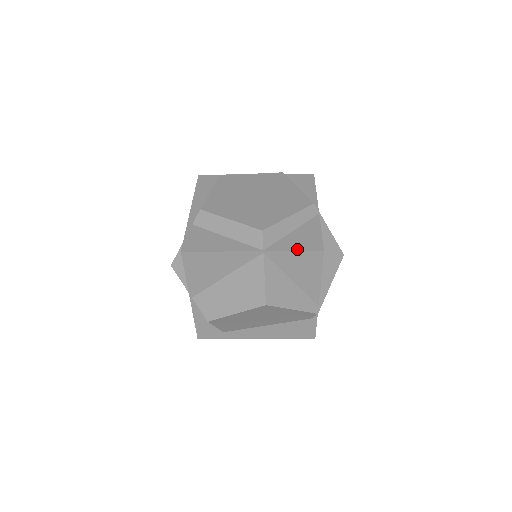
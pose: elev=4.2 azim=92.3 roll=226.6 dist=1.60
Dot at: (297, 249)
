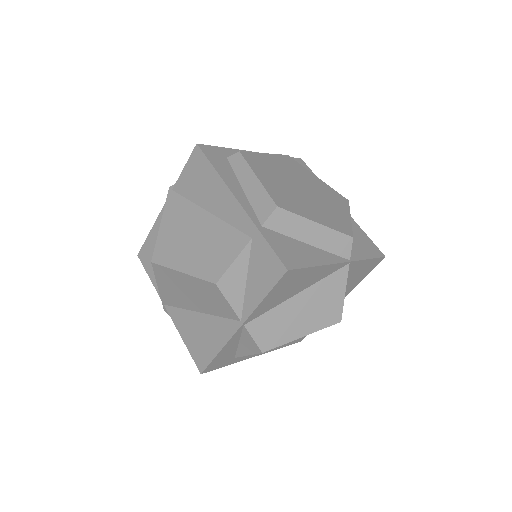
Dot at: (369, 256)
